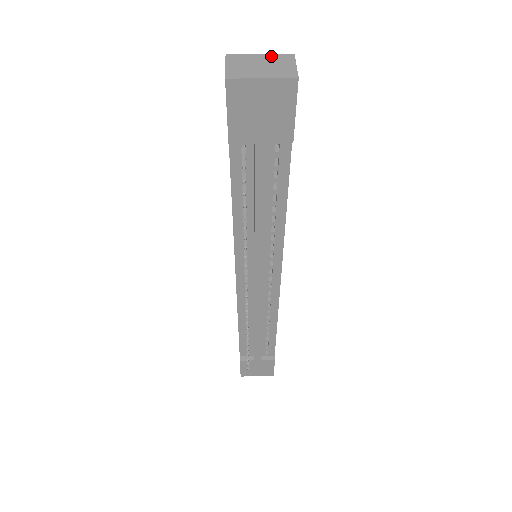
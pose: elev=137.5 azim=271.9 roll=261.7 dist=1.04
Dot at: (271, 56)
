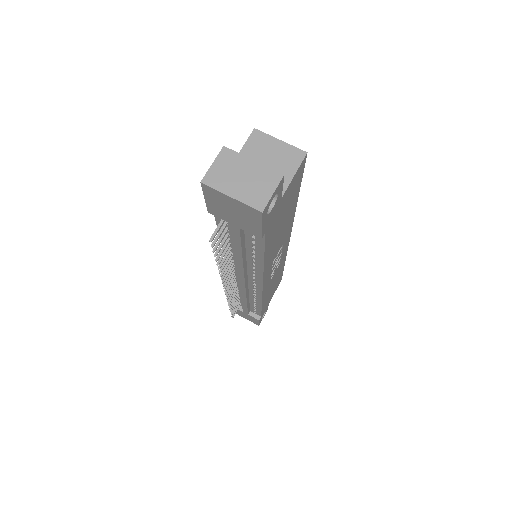
Dot at: (261, 168)
